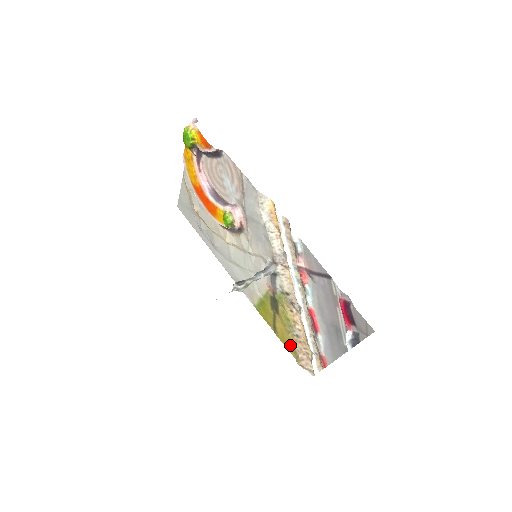
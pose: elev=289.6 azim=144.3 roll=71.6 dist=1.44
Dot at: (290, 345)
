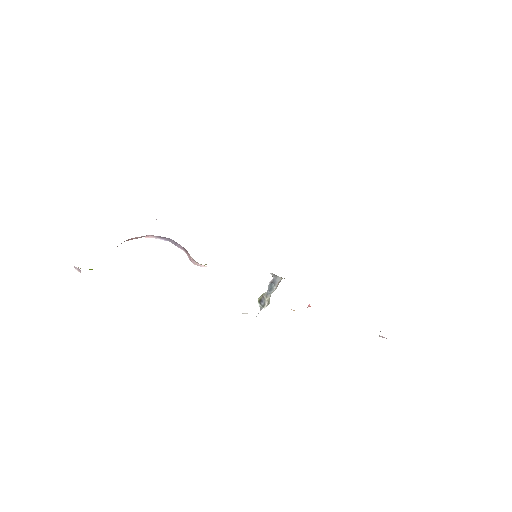
Dot at: occluded
